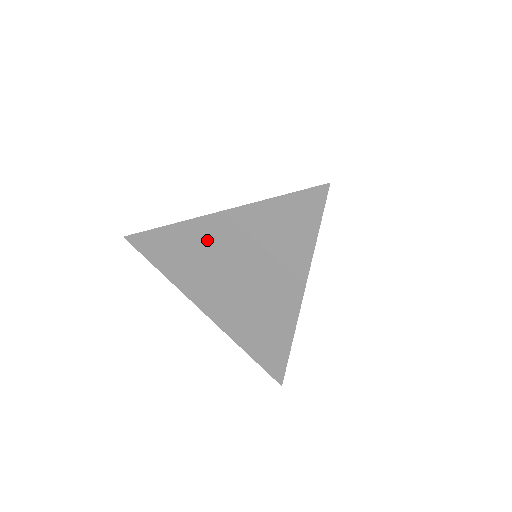
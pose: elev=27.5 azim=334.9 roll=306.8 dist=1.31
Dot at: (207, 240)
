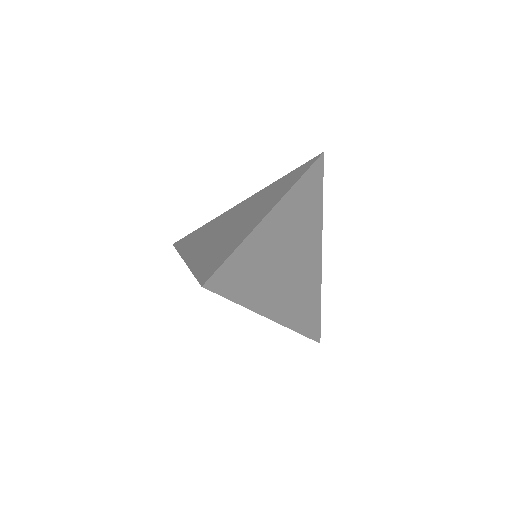
Dot at: occluded
